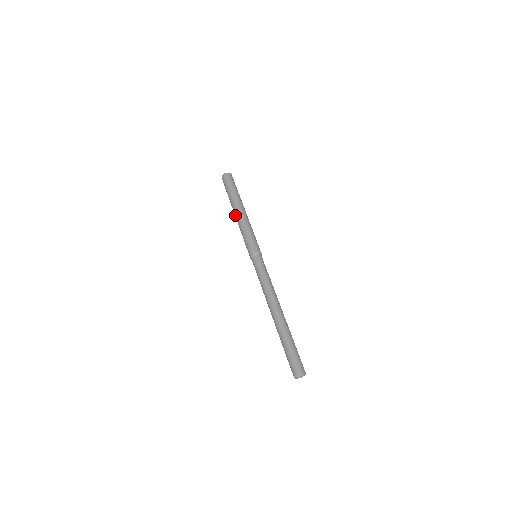
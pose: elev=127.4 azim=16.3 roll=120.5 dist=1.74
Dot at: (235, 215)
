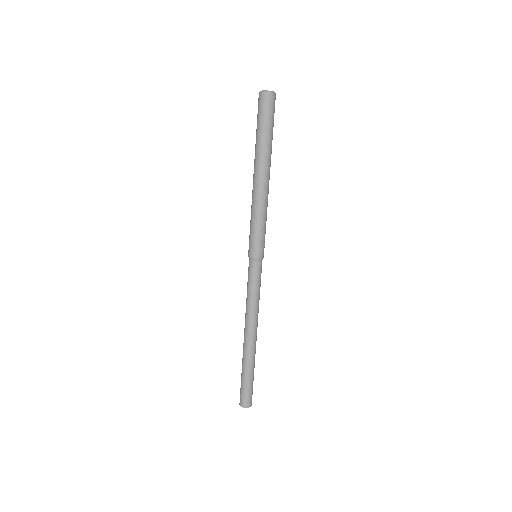
Dot at: (254, 181)
